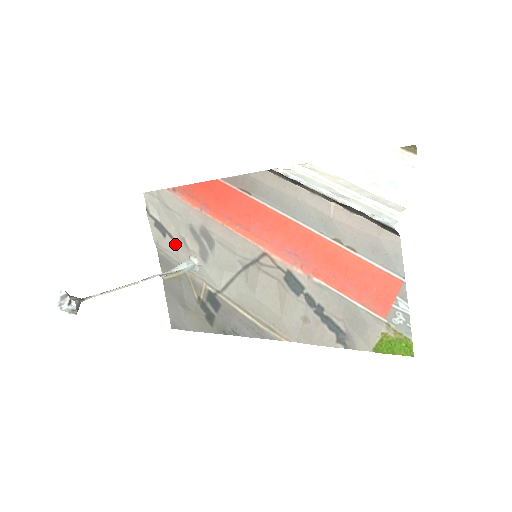
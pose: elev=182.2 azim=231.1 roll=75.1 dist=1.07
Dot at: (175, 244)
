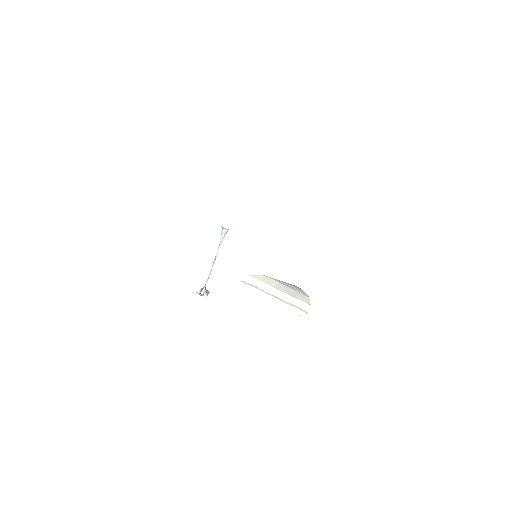
Dot at: occluded
